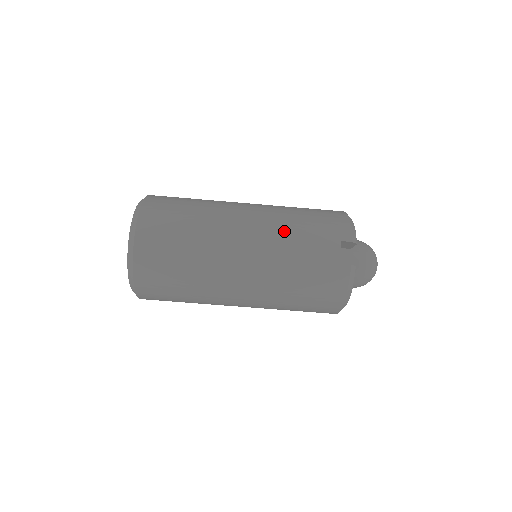
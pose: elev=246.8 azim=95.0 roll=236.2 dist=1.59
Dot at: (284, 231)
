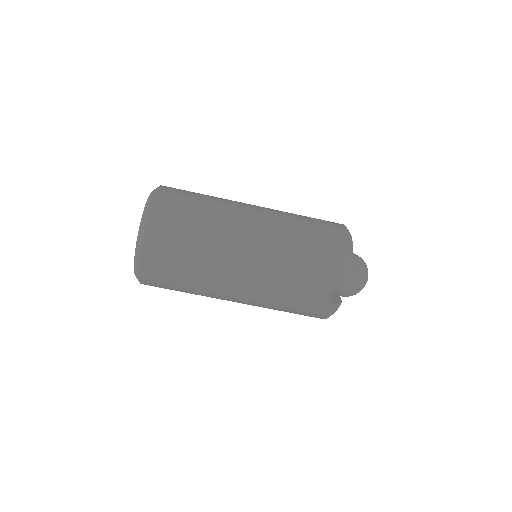
Dot at: (282, 268)
